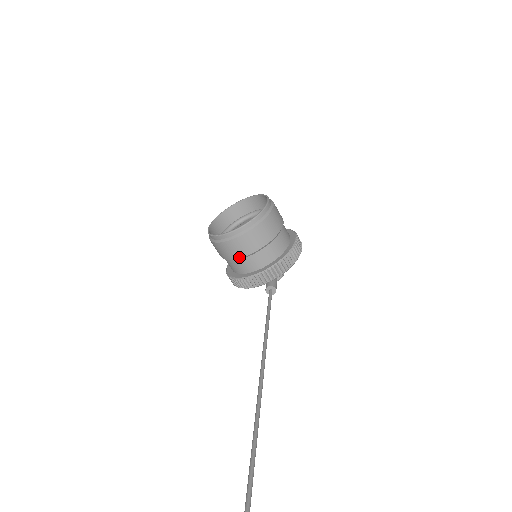
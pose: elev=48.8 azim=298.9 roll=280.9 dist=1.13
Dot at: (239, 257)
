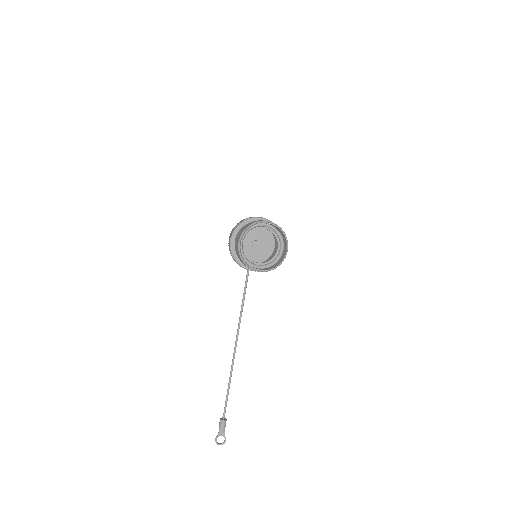
Dot at: occluded
